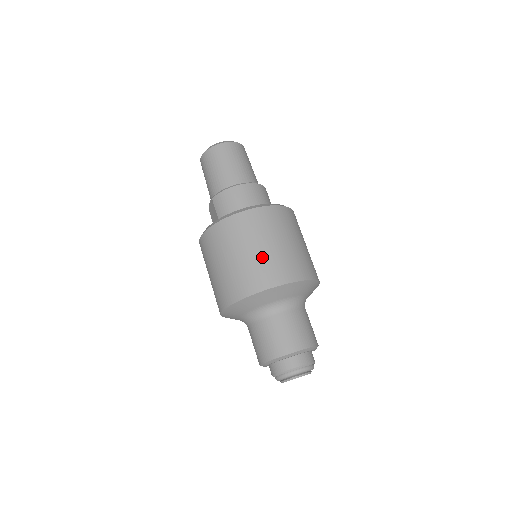
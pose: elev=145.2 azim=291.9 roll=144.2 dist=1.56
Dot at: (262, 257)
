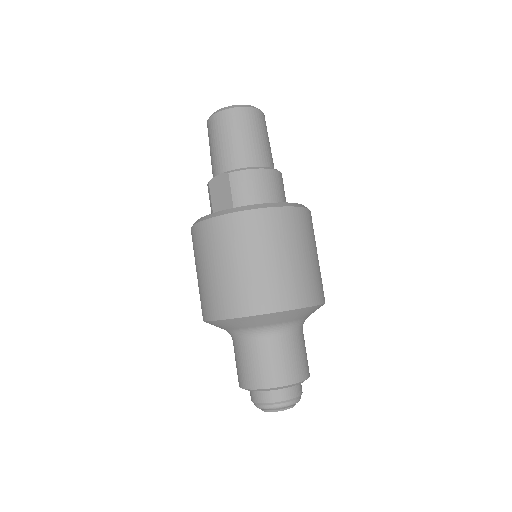
Dot at: (294, 269)
